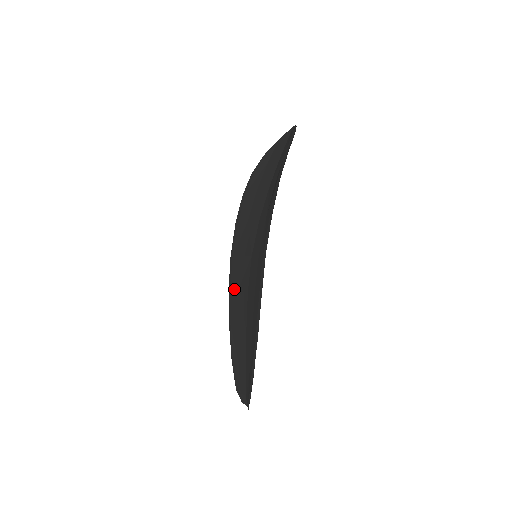
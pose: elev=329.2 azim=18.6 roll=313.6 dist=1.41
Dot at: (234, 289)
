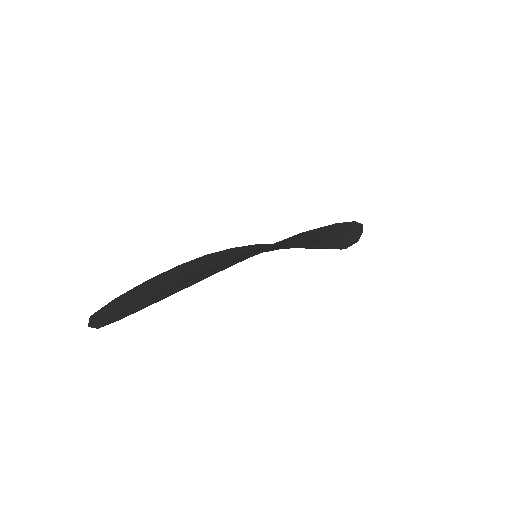
Dot at: (192, 264)
